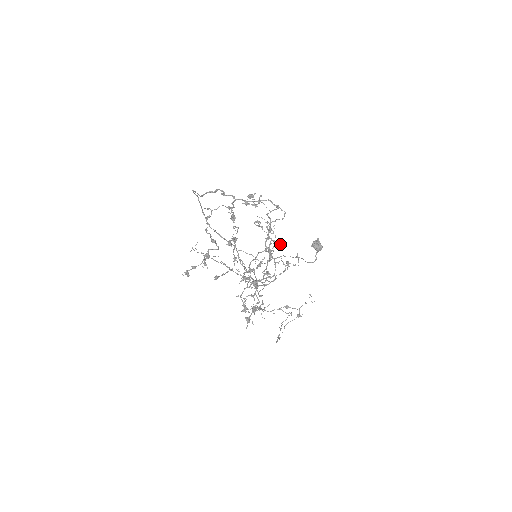
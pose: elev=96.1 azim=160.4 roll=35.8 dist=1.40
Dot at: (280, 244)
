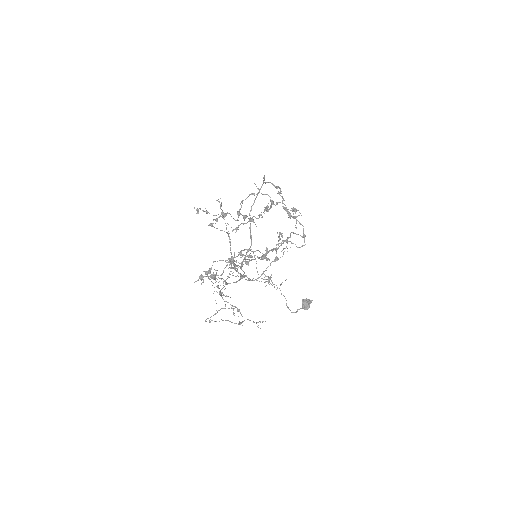
Dot at: (278, 259)
